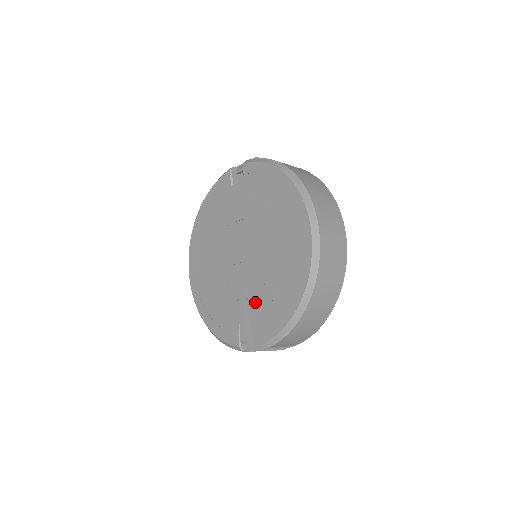
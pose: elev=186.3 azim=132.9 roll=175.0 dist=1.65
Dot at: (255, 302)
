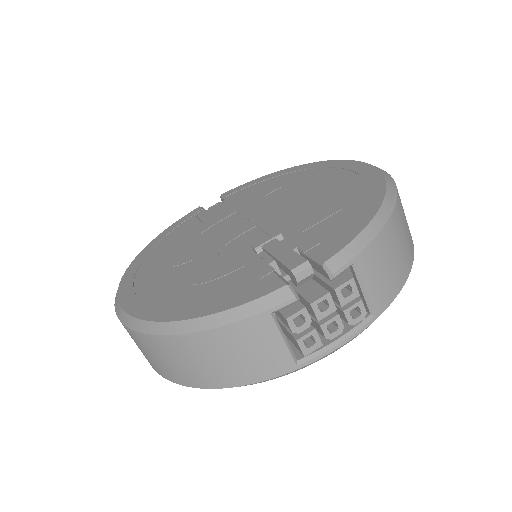
Dot at: (298, 233)
